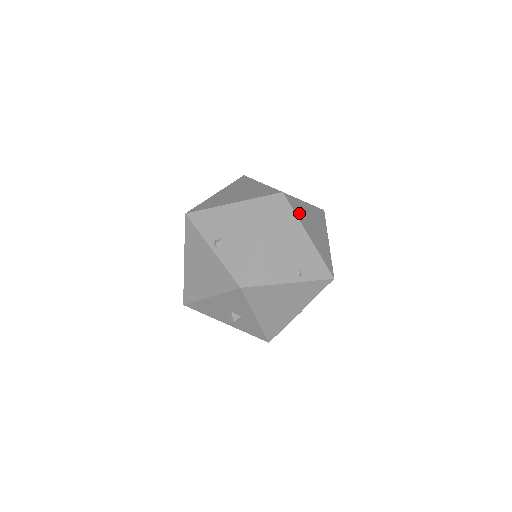
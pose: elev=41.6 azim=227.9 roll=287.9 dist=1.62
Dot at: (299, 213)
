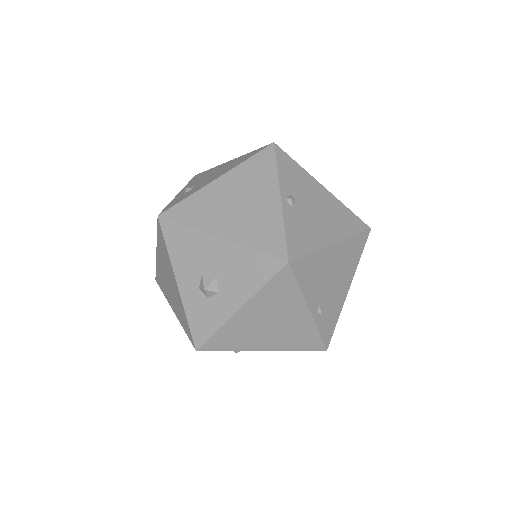
Dot at: occluded
